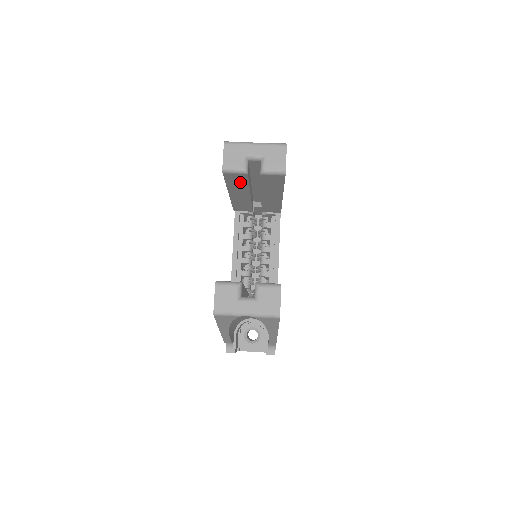
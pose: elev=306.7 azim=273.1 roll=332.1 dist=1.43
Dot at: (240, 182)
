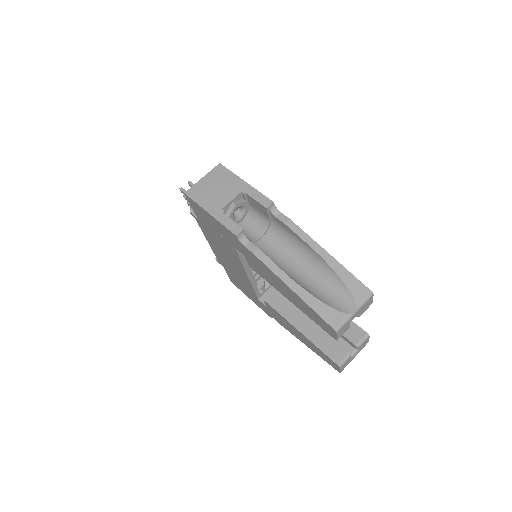
Dot at: occluded
